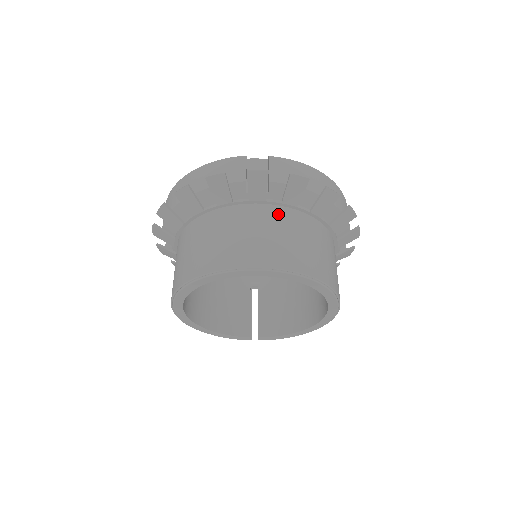
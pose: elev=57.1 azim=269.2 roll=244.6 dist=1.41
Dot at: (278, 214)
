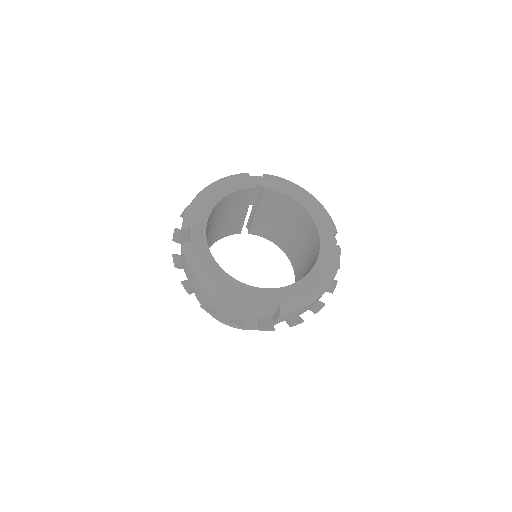
Dot at: occluded
